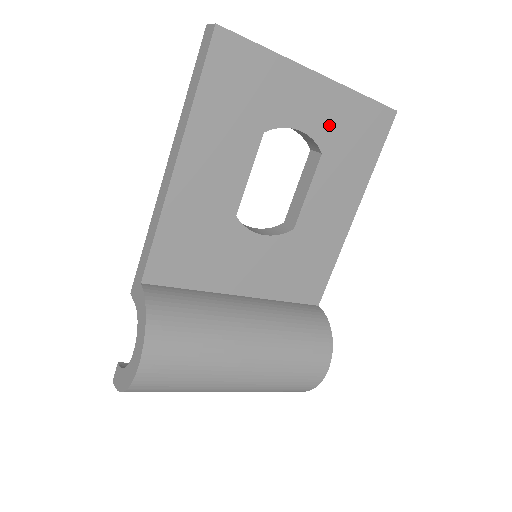
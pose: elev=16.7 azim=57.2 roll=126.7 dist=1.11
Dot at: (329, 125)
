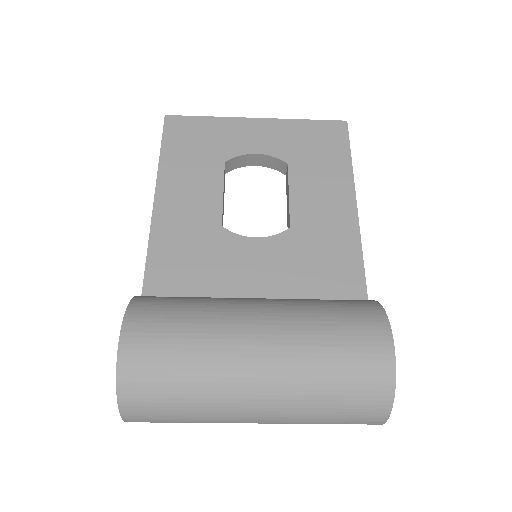
Dot at: (284, 145)
